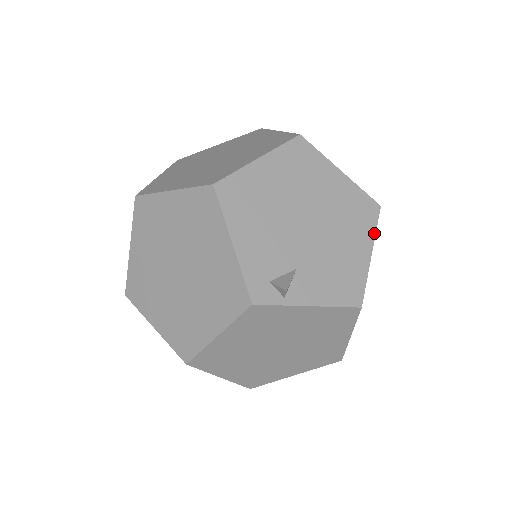
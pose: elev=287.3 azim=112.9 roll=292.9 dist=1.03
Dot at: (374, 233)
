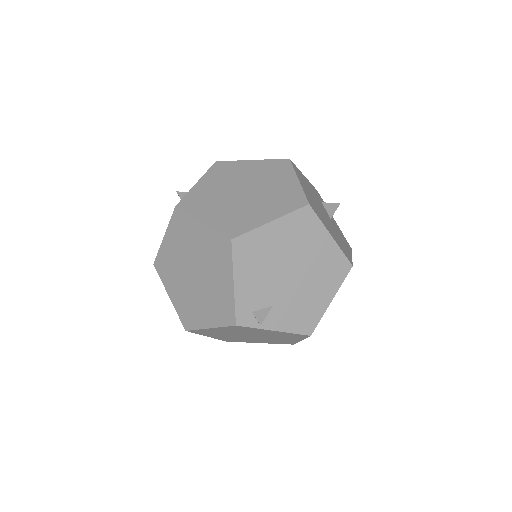
Dot at: (340, 286)
